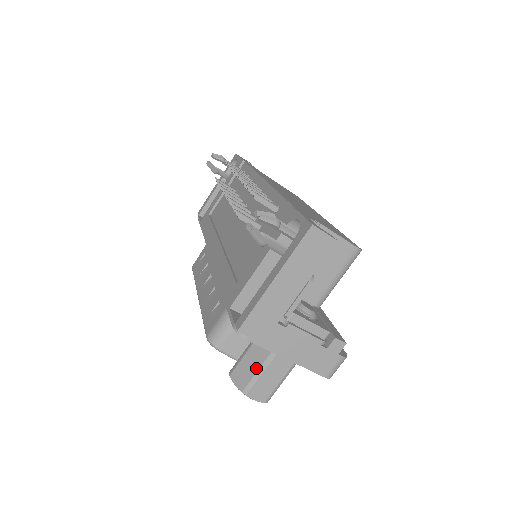
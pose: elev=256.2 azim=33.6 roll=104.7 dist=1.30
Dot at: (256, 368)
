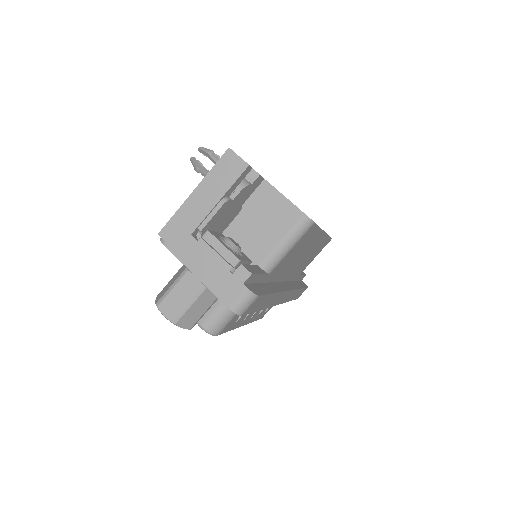
Dot at: (172, 283)
